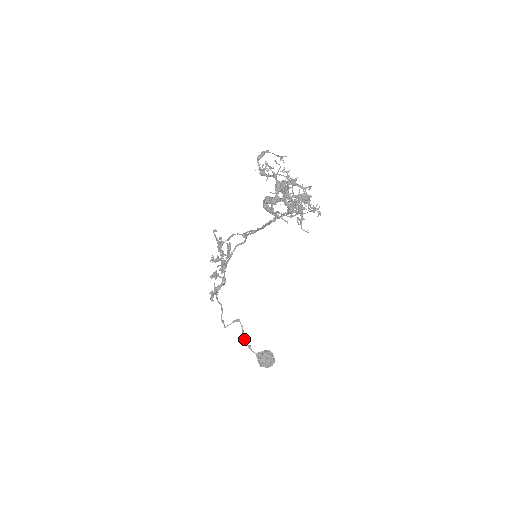
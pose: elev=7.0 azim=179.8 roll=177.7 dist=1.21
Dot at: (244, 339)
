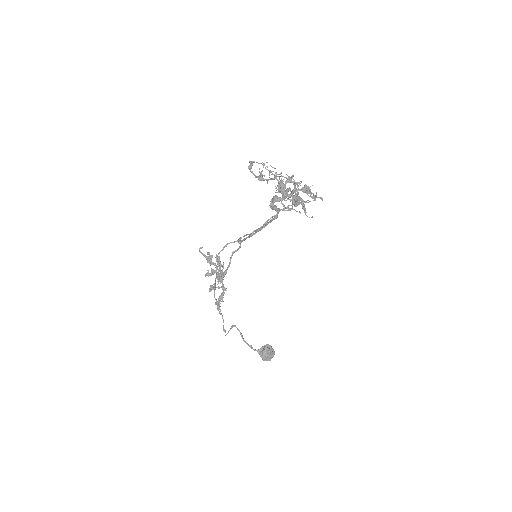
Dot at: (244, 341)
